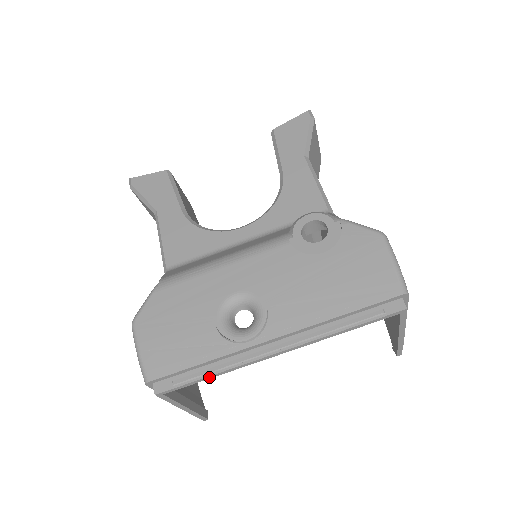
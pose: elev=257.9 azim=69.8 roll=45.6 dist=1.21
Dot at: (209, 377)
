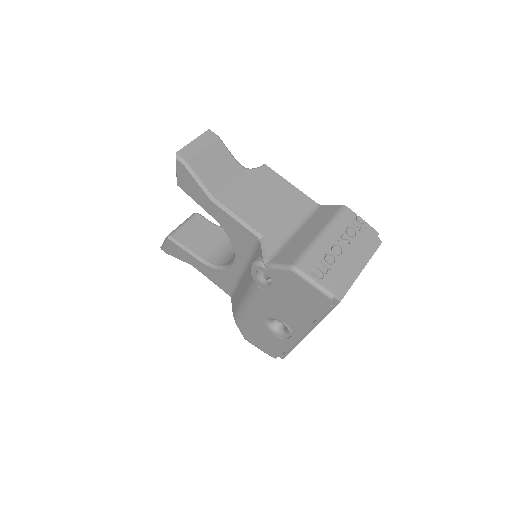
Dot at: (293, 348)
